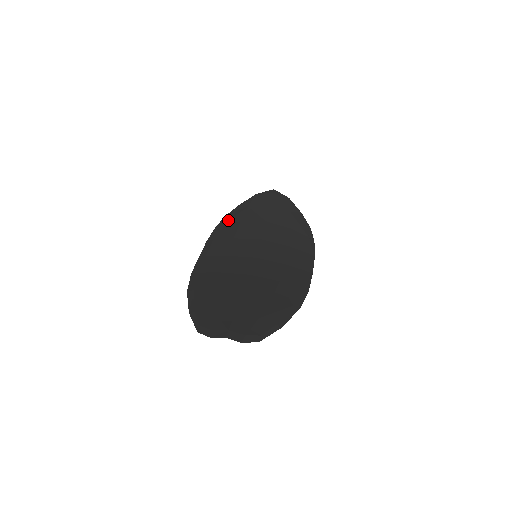
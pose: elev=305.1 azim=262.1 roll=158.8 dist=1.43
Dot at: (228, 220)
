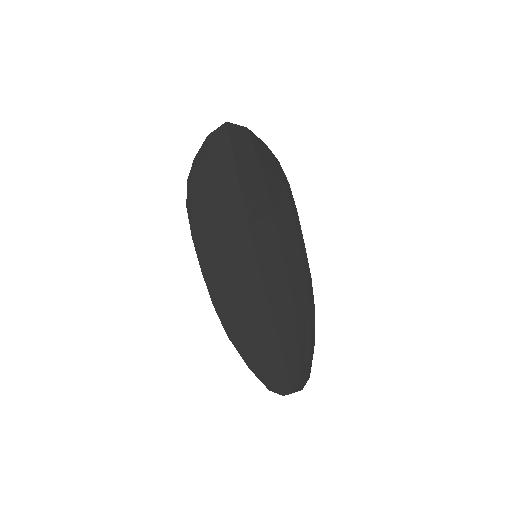
Dot at: (197, 195)
